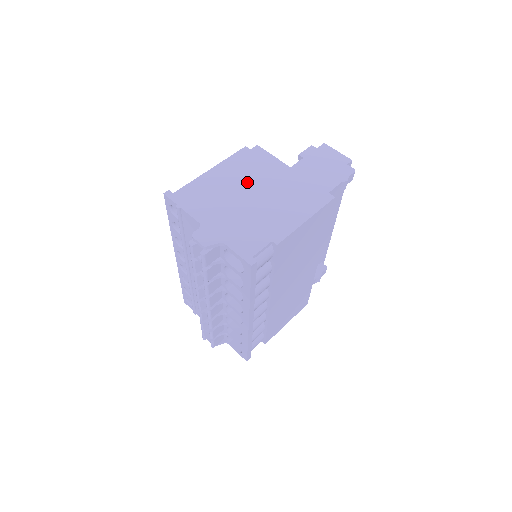
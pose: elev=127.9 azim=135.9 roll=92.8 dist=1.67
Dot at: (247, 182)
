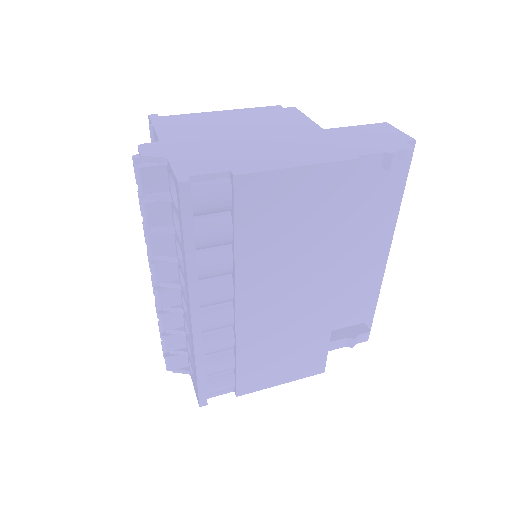
Dot at: (252, 125)
